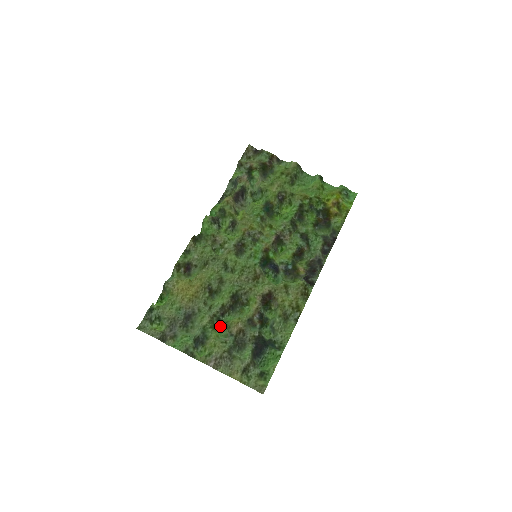
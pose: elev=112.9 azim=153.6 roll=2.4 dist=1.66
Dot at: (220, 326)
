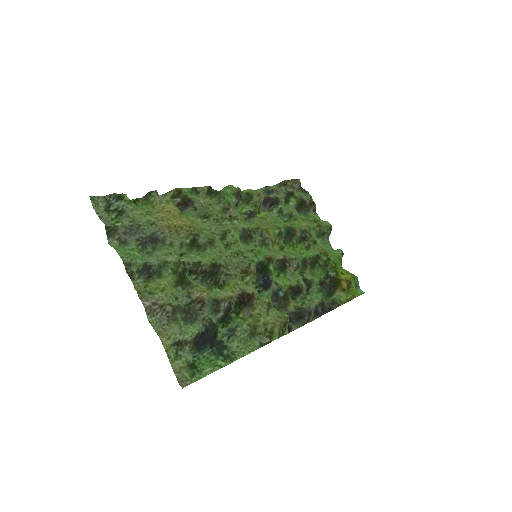
Dot at: (181, 279)
